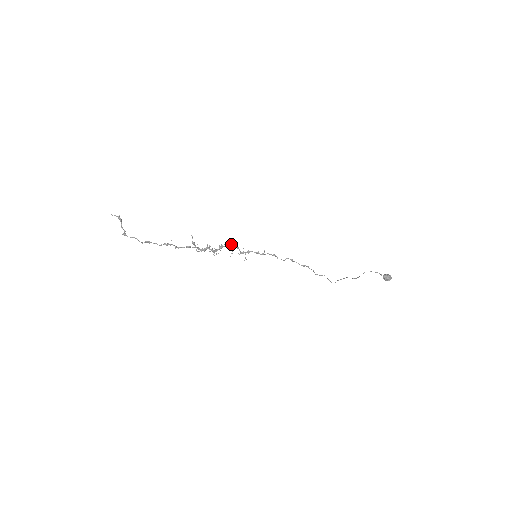
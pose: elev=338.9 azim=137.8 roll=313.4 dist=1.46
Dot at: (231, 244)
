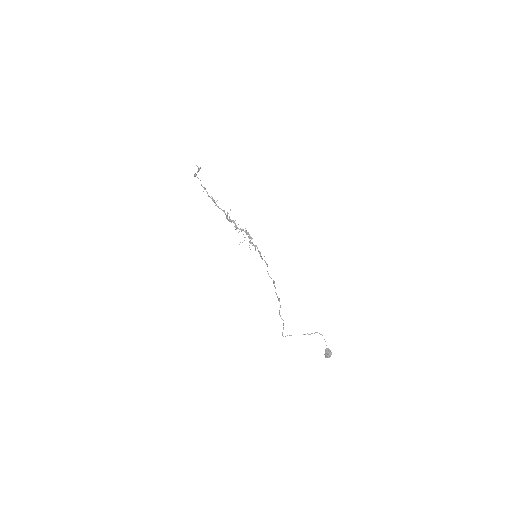
Dot at: occluded
